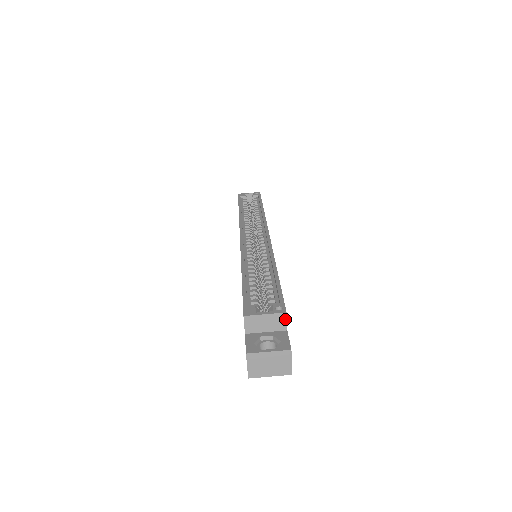
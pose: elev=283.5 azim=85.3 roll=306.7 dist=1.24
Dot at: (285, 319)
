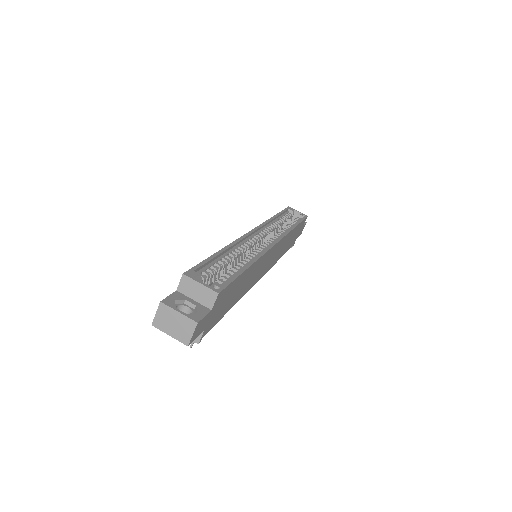
Dot at: (215, 299)
